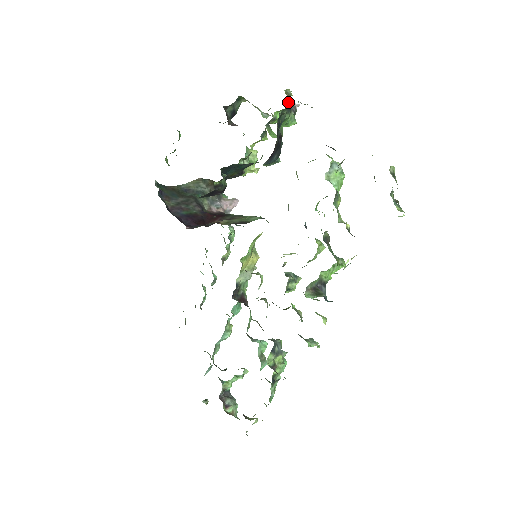
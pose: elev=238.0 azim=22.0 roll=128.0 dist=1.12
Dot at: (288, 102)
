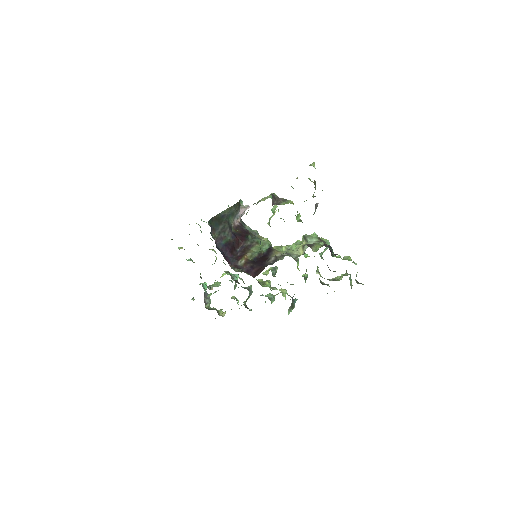
Dot at: (315, 205)
